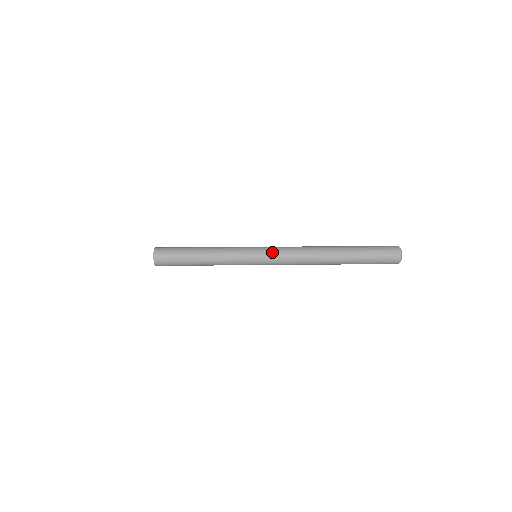
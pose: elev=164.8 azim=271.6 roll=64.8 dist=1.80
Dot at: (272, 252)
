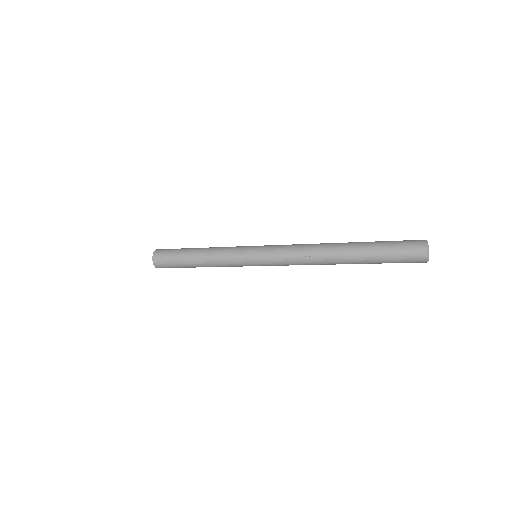
Dot at: (271, 246)
